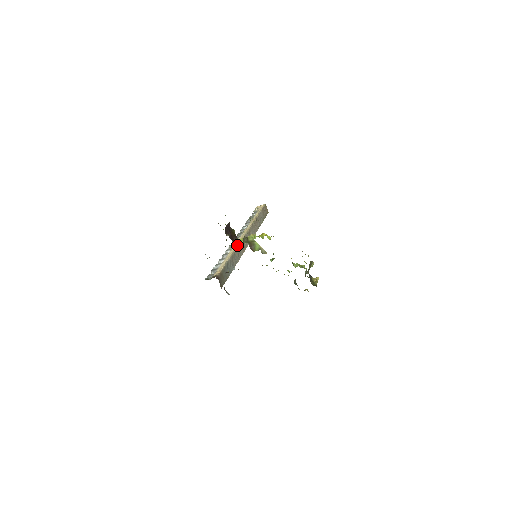
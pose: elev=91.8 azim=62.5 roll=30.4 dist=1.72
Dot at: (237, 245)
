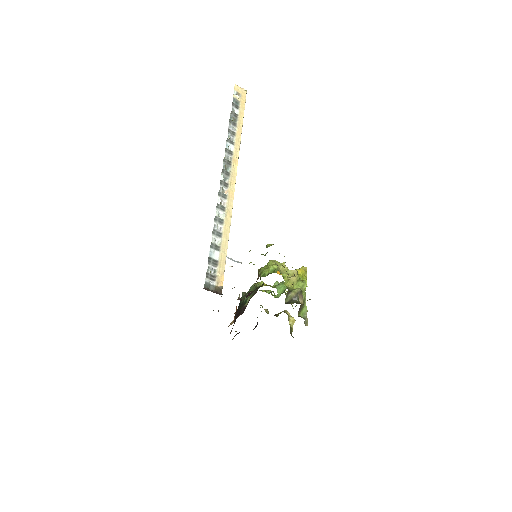
Dot at: (287, 295)
